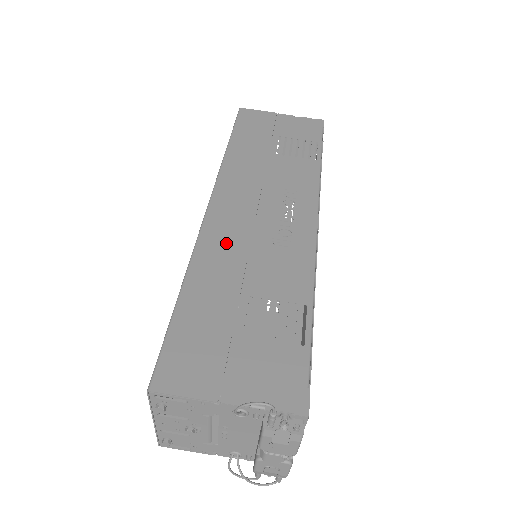
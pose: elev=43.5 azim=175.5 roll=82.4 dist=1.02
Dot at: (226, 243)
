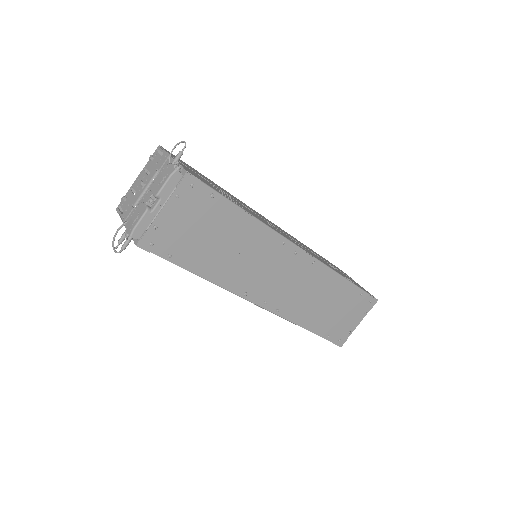
Dot at: (251, 209)
